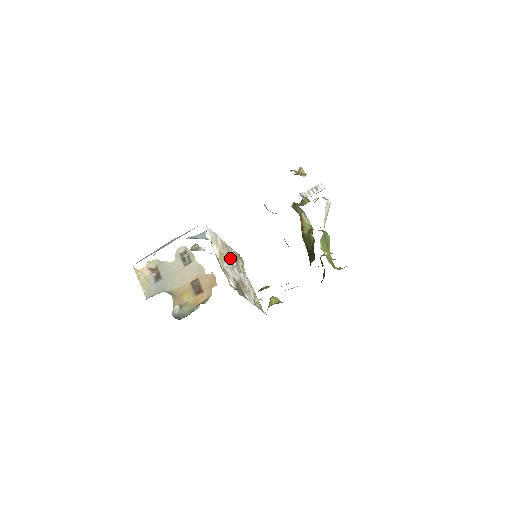
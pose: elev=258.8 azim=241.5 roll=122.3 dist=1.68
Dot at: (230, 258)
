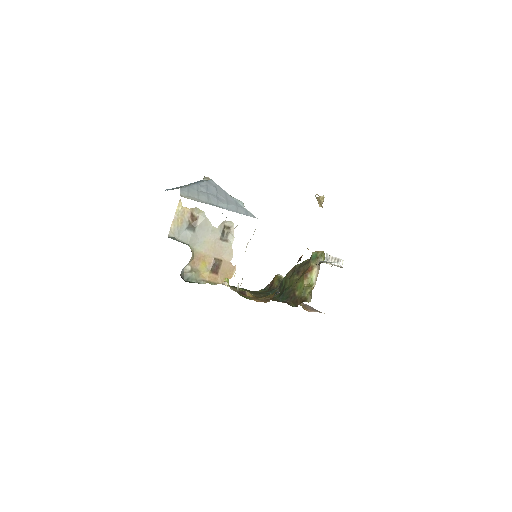
Dot at: occluded
